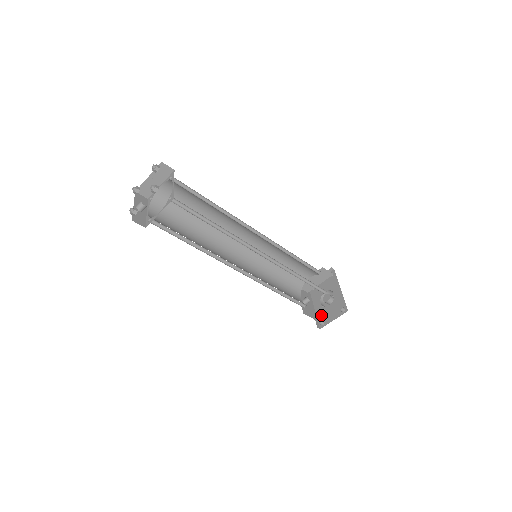
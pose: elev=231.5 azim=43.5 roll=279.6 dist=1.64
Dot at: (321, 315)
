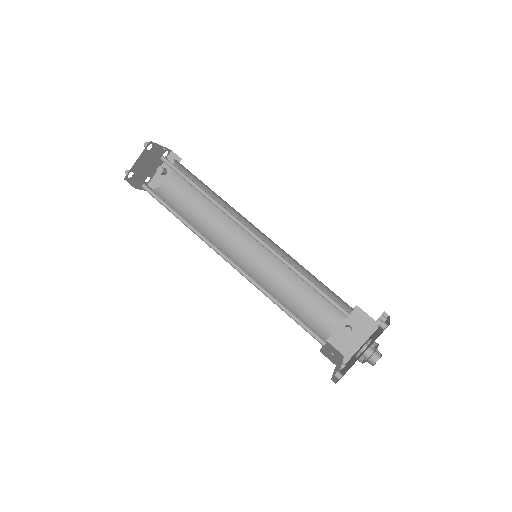
Dot at: (351, 358)
